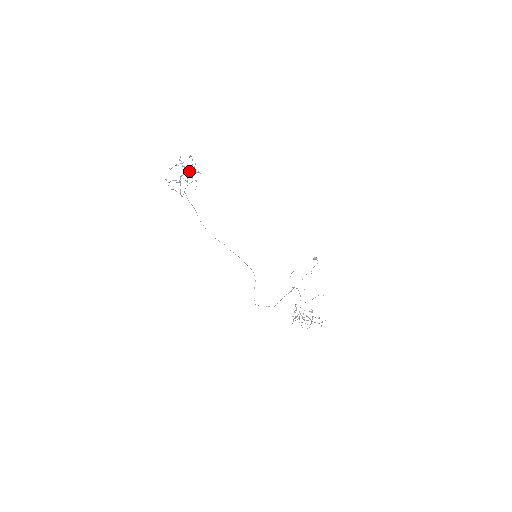
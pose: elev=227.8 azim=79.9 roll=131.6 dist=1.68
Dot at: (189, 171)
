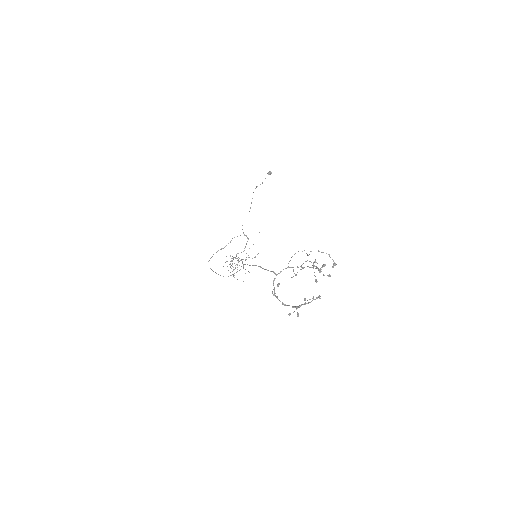
Dot at: occluded
